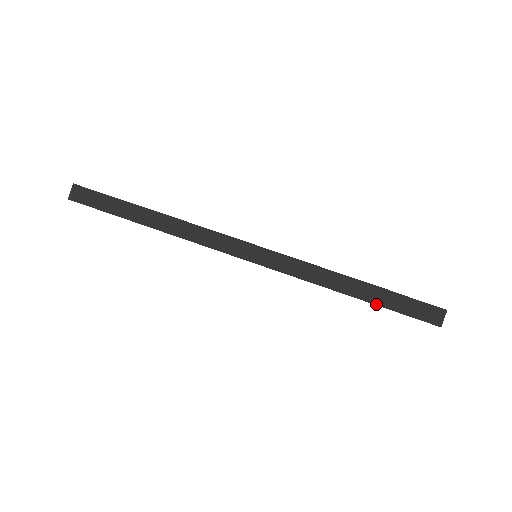
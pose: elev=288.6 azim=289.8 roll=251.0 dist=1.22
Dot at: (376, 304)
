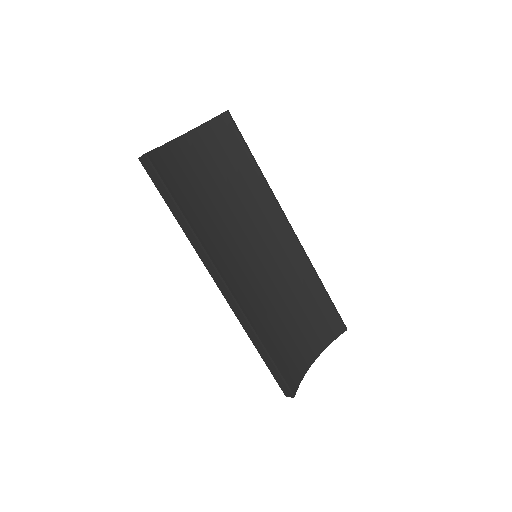
Dot at: (265, 363)
